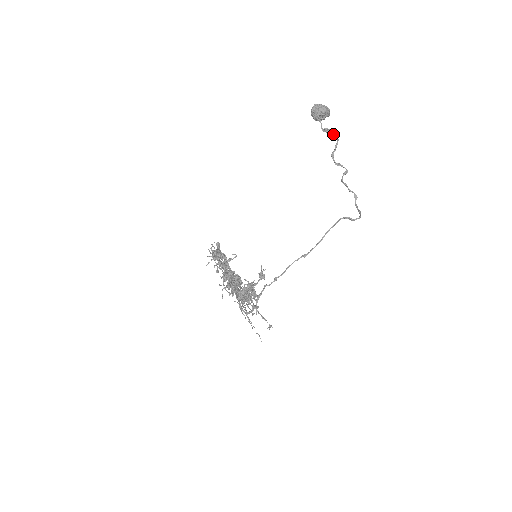
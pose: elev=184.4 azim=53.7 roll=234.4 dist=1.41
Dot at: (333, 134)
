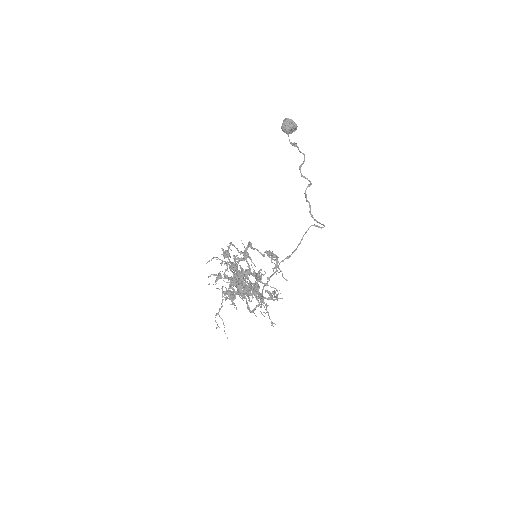
Dot at: (298, 149)
